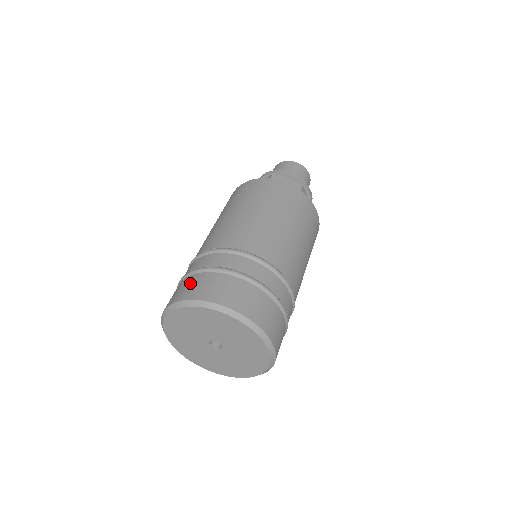
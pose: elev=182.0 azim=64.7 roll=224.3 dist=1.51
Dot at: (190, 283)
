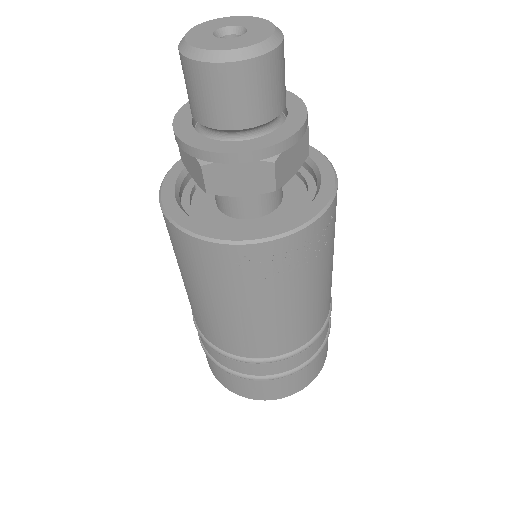
Dot at: (282, 387)
